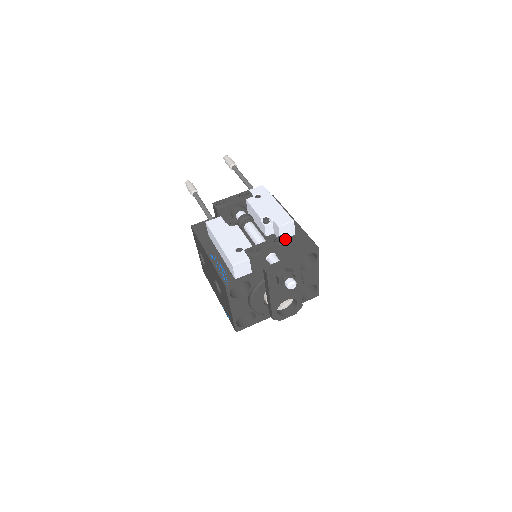
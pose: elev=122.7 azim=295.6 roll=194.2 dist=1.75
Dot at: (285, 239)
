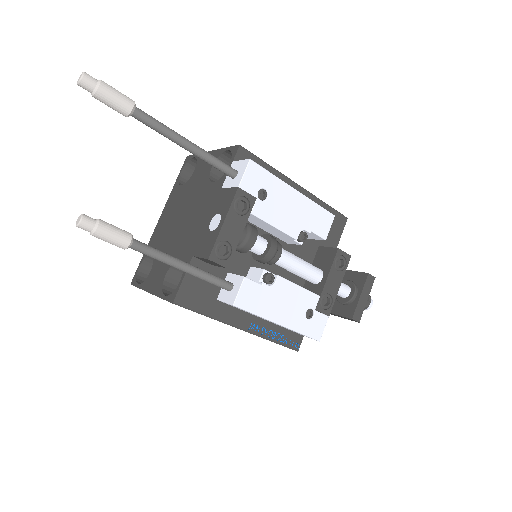
Dot at: (344, 257)
